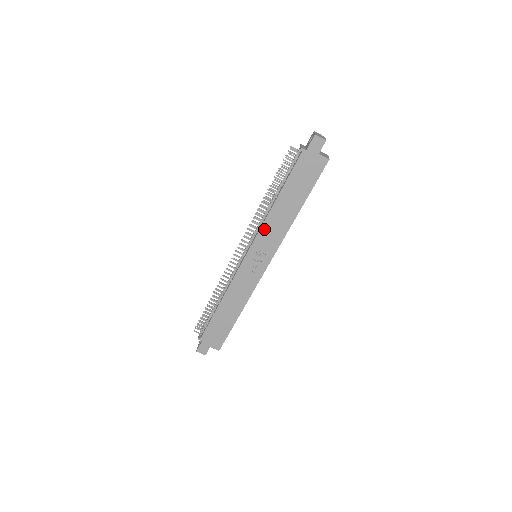
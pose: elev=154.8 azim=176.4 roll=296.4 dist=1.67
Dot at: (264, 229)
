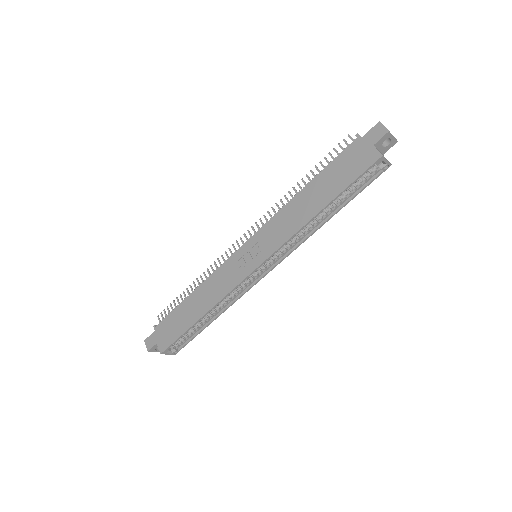
Dot at: (276, 219)
